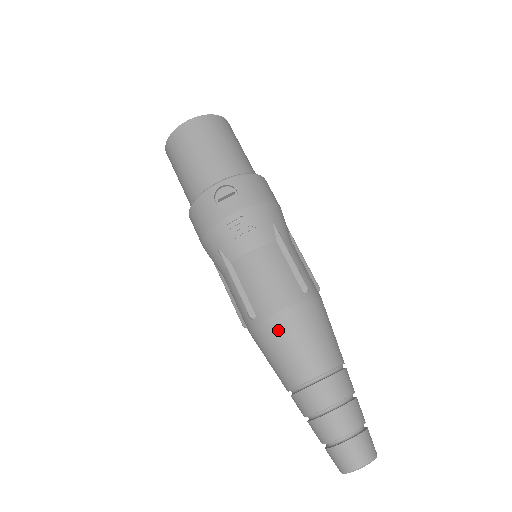
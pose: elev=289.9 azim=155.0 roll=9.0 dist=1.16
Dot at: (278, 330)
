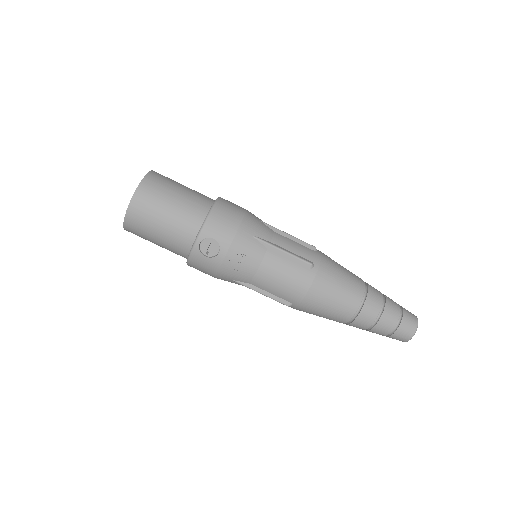
Dot at: (313, 304)
